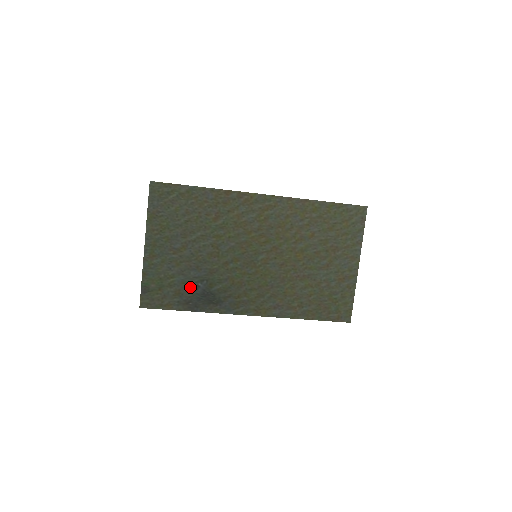
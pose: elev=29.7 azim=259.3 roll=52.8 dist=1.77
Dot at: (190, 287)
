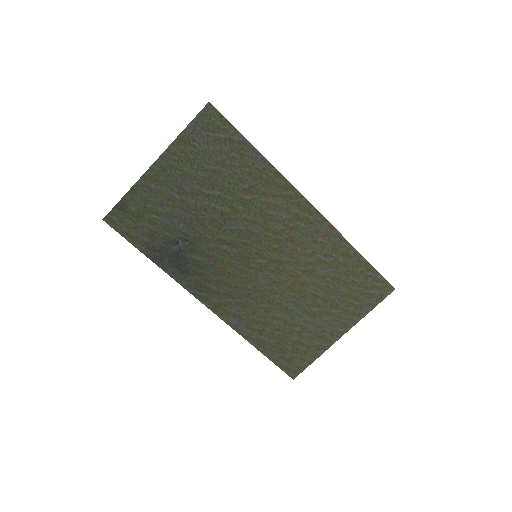
Dot at: (169, 237)
